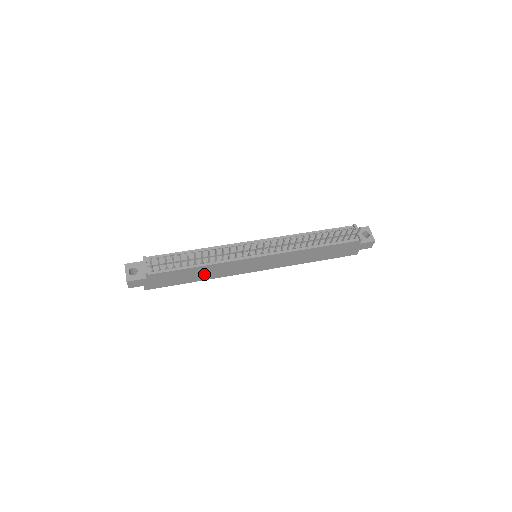
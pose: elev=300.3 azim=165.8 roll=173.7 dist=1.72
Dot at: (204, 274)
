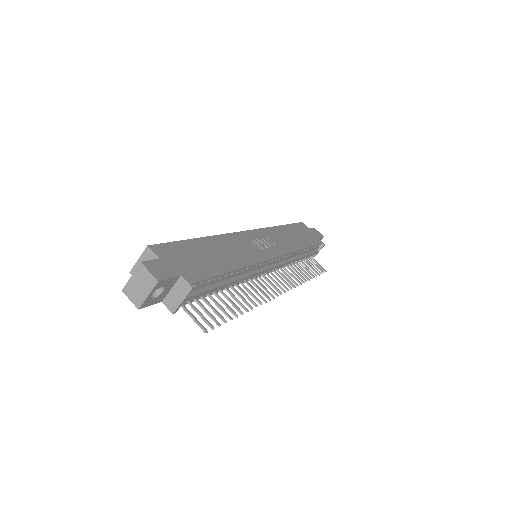
Dot at: occluded
